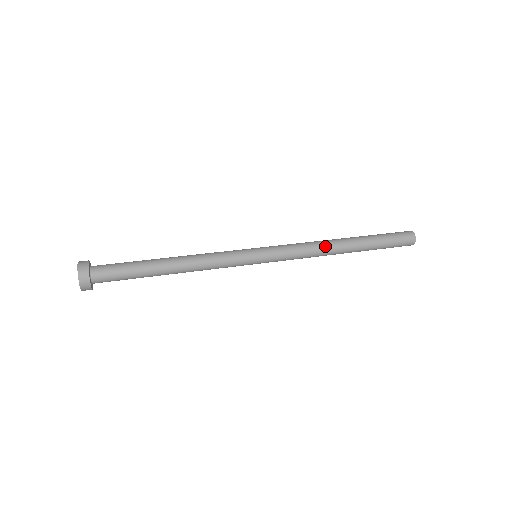
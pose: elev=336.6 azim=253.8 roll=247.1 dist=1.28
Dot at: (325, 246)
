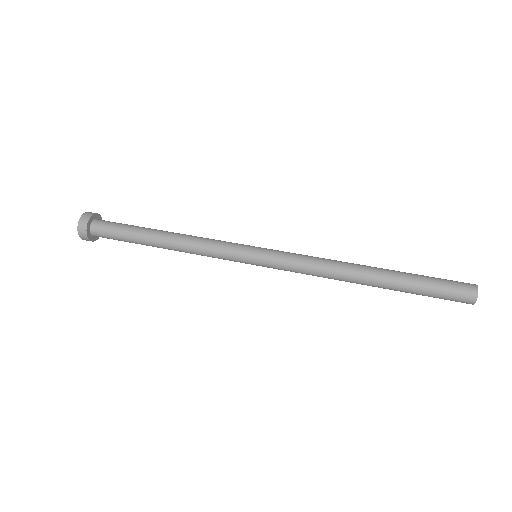
Dot at: (339, 269)
